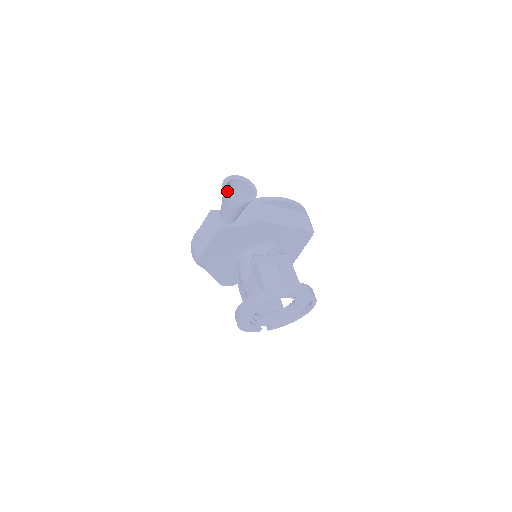
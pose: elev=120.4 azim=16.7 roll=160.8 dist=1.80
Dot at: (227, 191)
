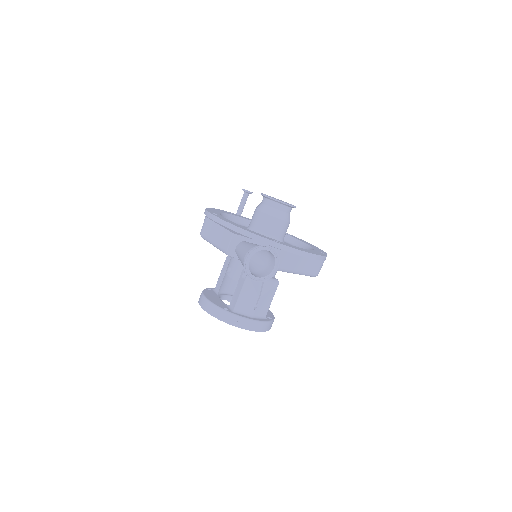
Dot at: (247, 263)
